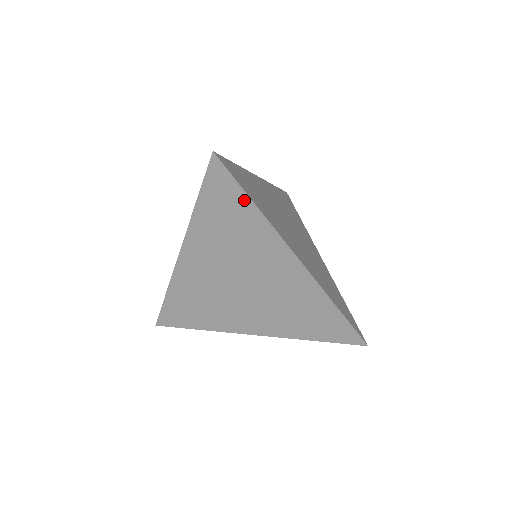
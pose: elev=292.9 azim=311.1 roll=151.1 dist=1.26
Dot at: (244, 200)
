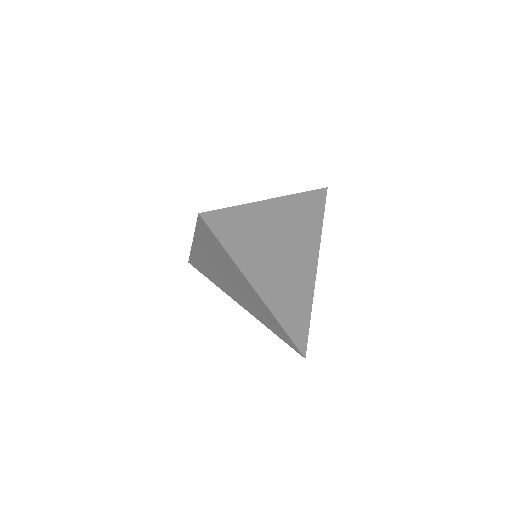
Dot at: (221, 247)
